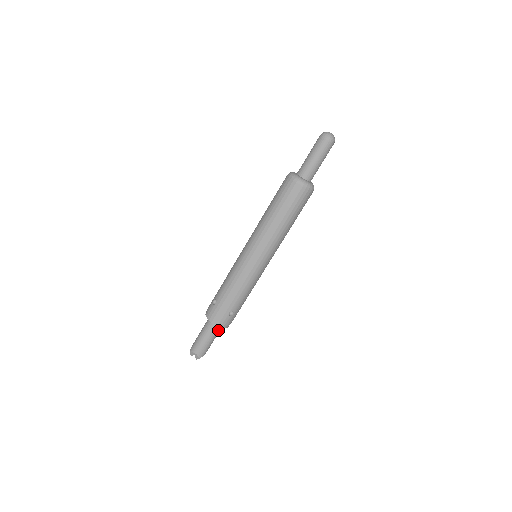
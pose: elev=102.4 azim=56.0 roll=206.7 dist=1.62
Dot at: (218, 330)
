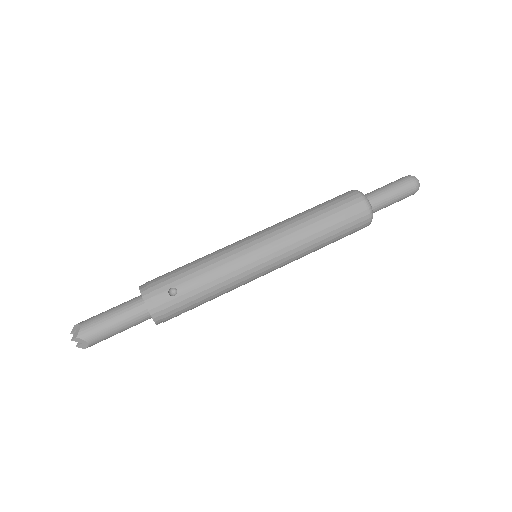
Dot at: (137, 313)
